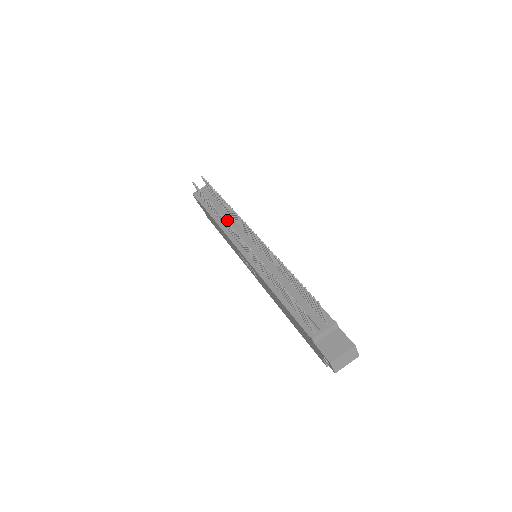
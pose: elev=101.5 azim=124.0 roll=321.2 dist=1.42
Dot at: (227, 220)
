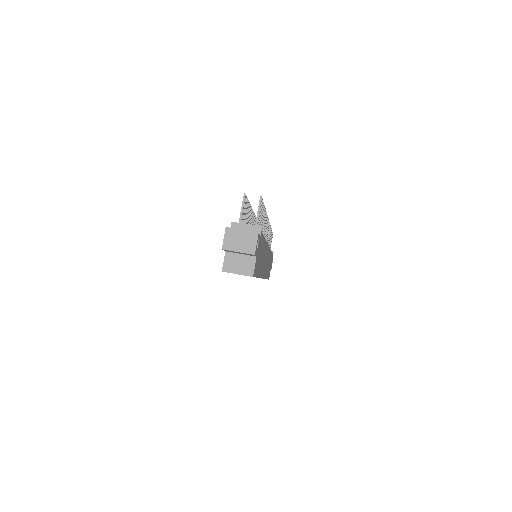
Dot at: occluded
